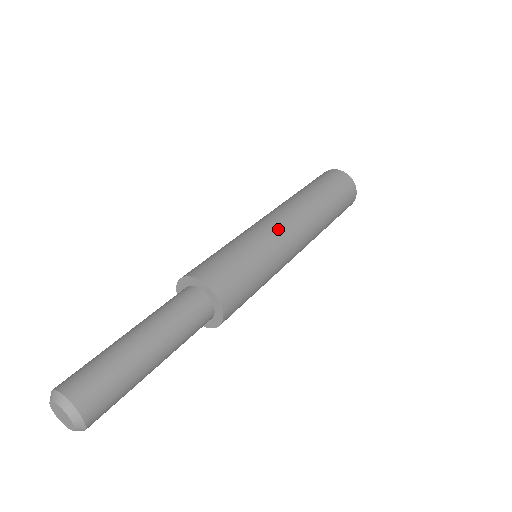
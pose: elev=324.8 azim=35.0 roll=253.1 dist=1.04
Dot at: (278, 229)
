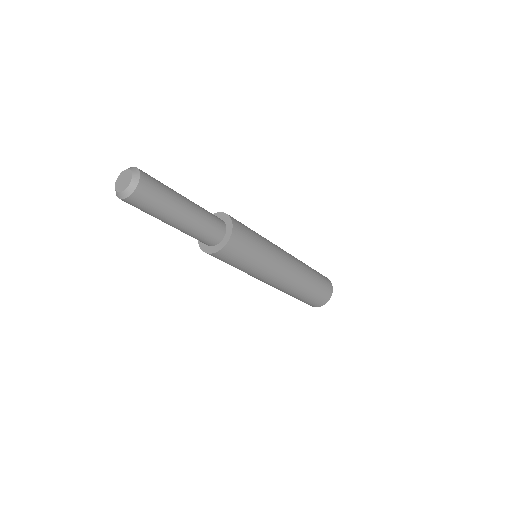
Dot at: (279, 248)
